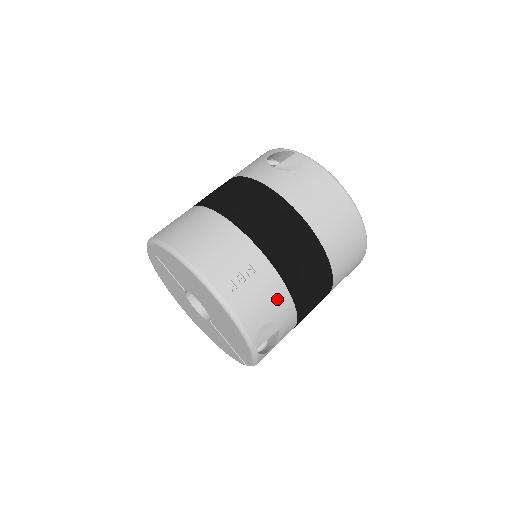
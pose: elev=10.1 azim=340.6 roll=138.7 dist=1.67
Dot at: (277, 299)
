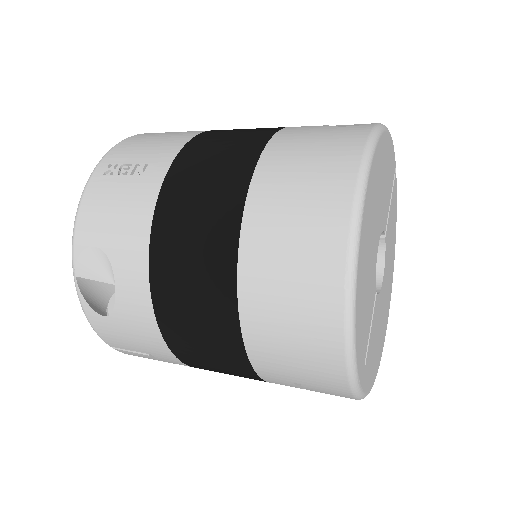
Dot at: (131, 229)
